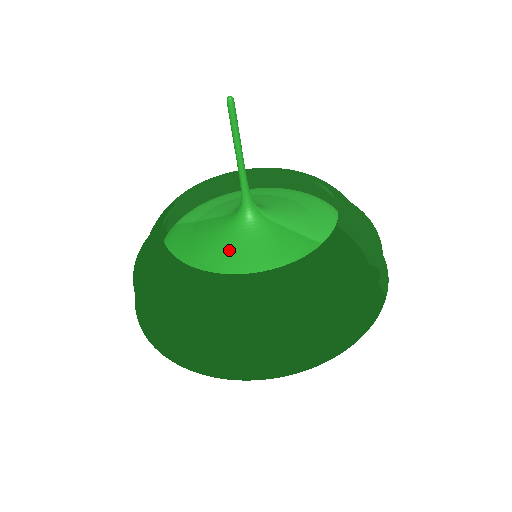
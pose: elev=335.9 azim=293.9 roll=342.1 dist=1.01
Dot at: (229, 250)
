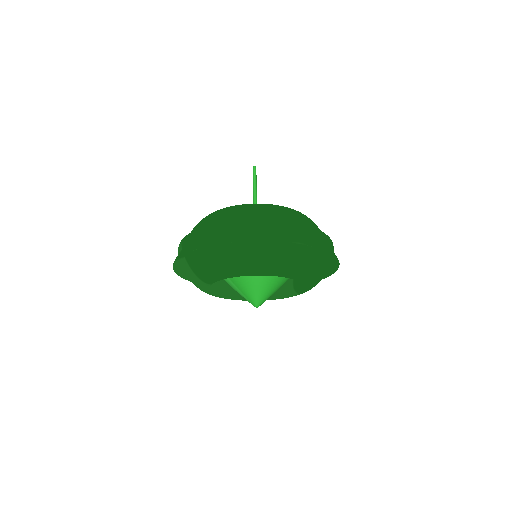
Dot at: occluded
